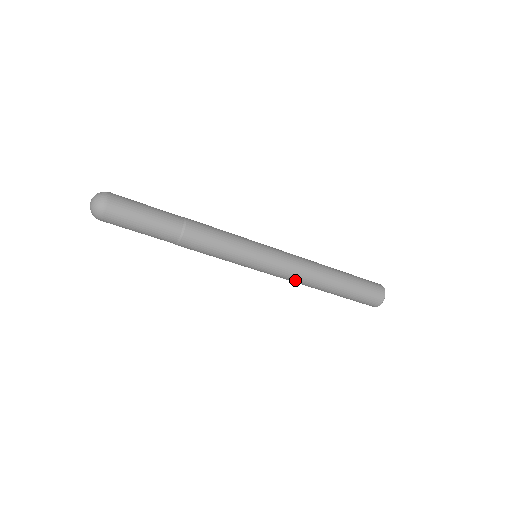
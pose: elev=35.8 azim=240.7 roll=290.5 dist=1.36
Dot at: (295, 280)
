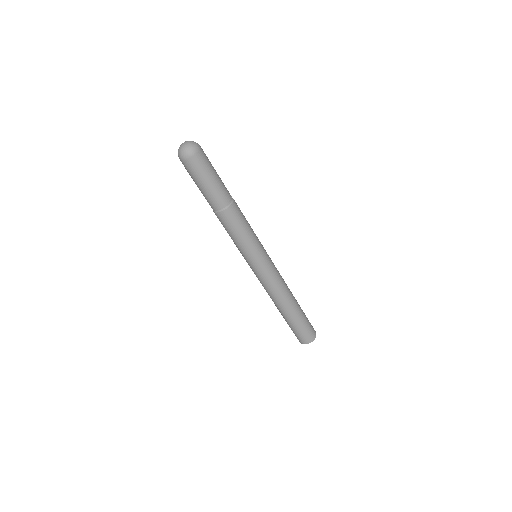
Dot at: (275, 288)
